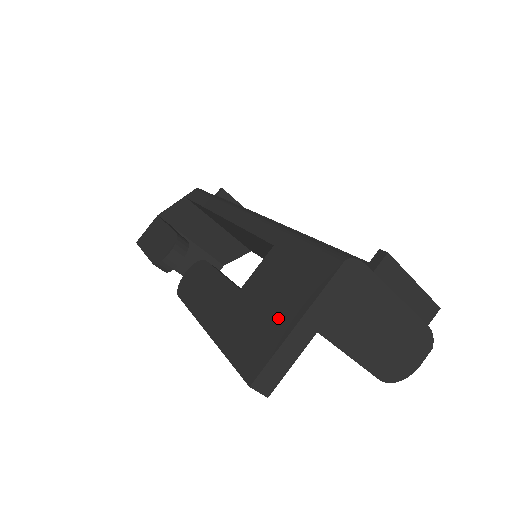
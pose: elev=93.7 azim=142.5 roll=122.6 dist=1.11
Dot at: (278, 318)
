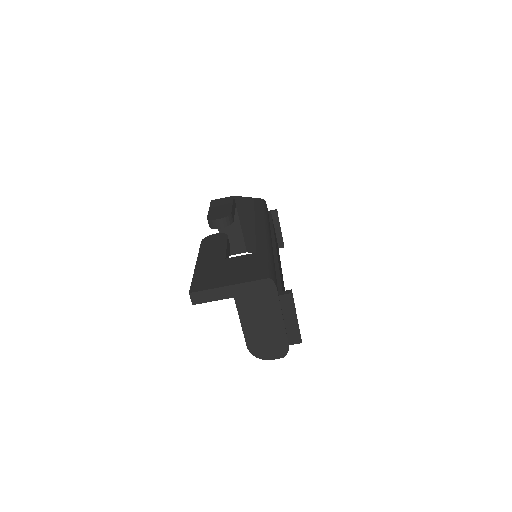
Dot at: (225, 279)
